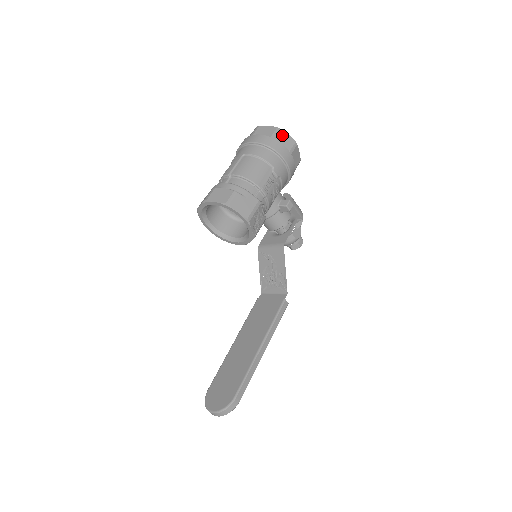
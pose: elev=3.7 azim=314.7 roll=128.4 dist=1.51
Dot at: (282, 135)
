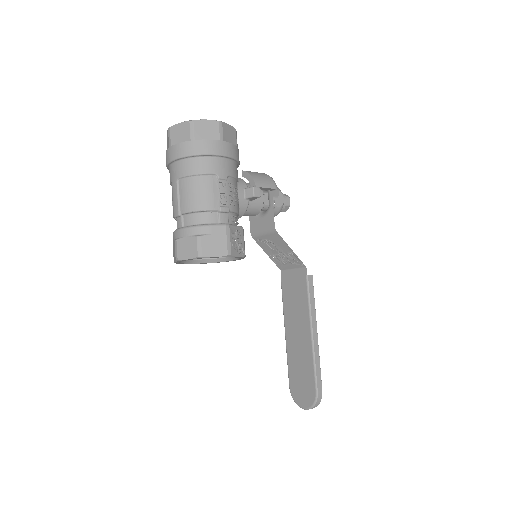
Dot at: (200, 127)
